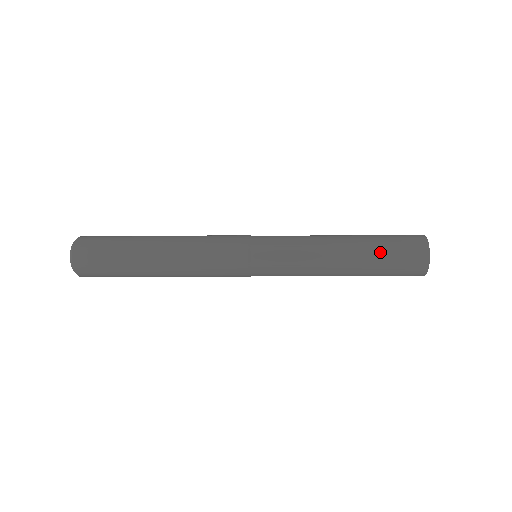
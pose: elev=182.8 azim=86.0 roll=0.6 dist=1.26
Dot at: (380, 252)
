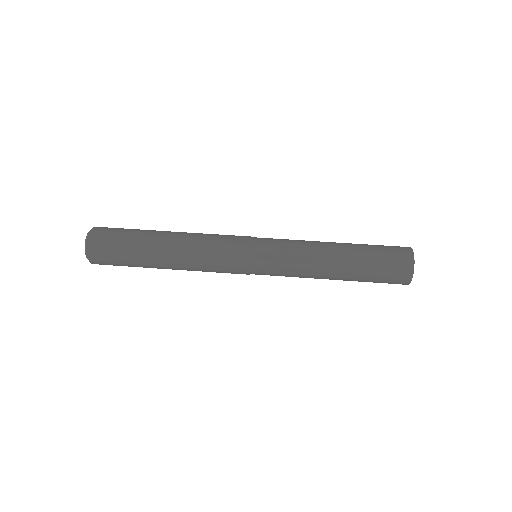
Dot at: (369, 268)
